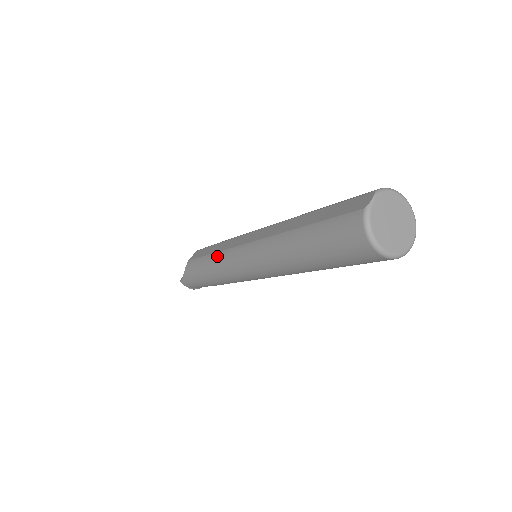
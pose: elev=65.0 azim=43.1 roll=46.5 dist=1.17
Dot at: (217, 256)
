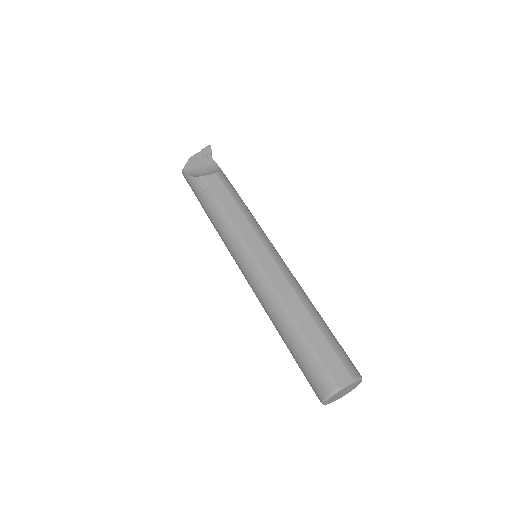
Dot at: (231, 227)
